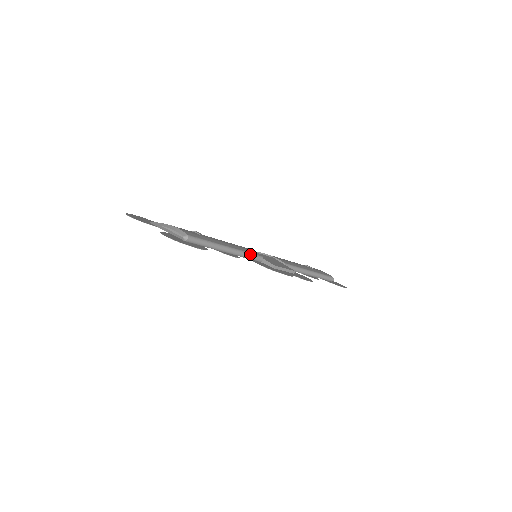
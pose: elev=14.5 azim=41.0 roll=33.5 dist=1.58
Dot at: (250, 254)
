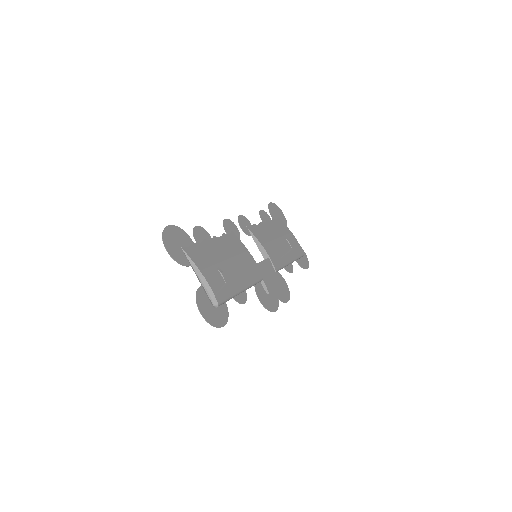
Dot at: (255, 283)
